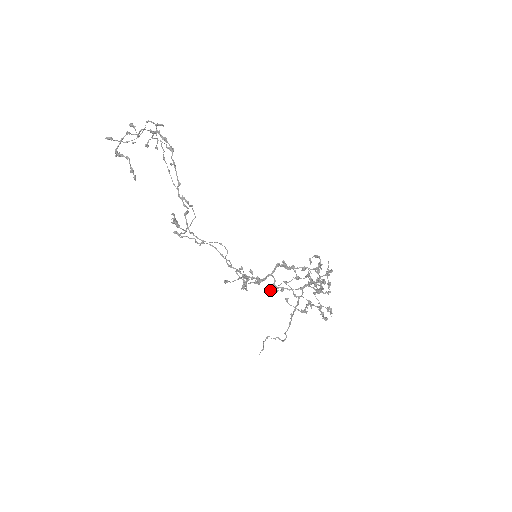
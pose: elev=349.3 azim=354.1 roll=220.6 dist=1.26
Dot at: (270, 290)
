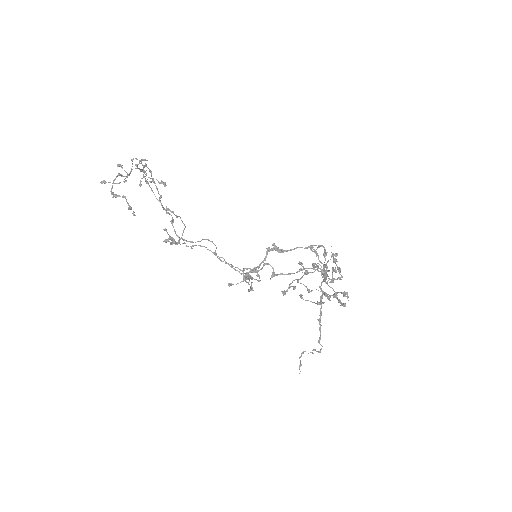
Dot at: (270, 279)
